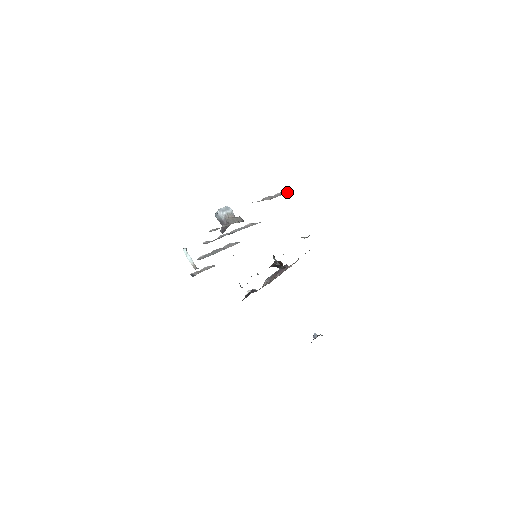
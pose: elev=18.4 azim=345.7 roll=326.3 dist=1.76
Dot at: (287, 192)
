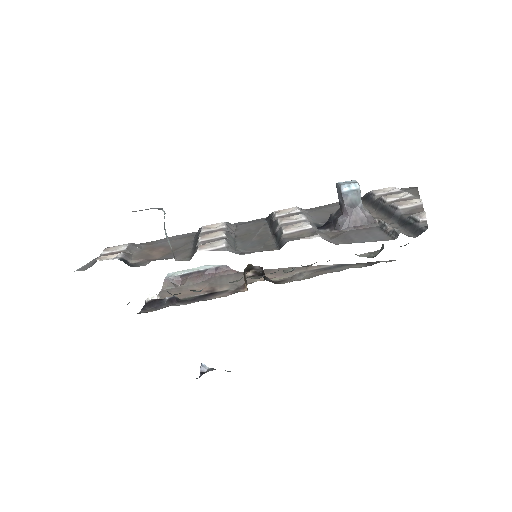
Dot at: (402, 190)
